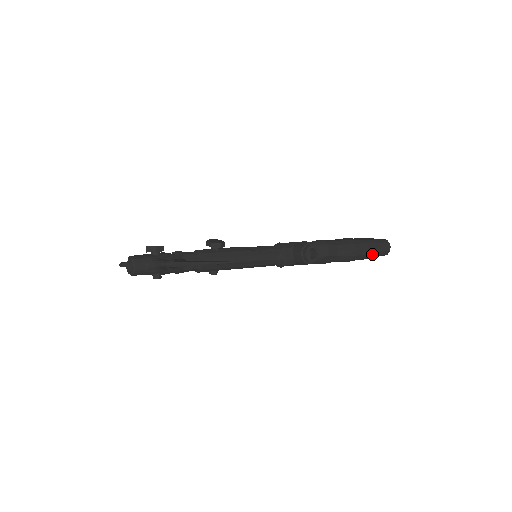
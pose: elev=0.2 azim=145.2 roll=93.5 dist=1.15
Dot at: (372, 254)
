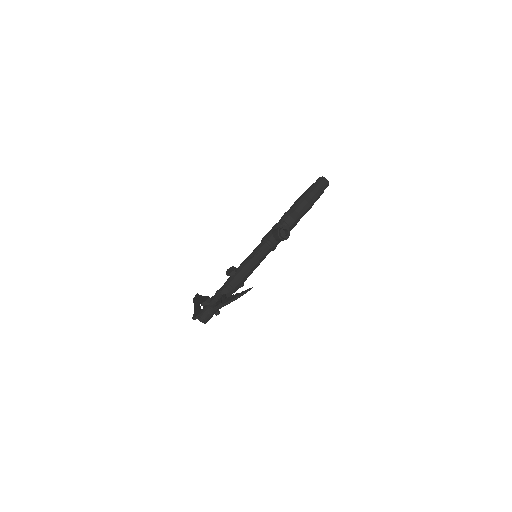
Dot at: (319, 195)
